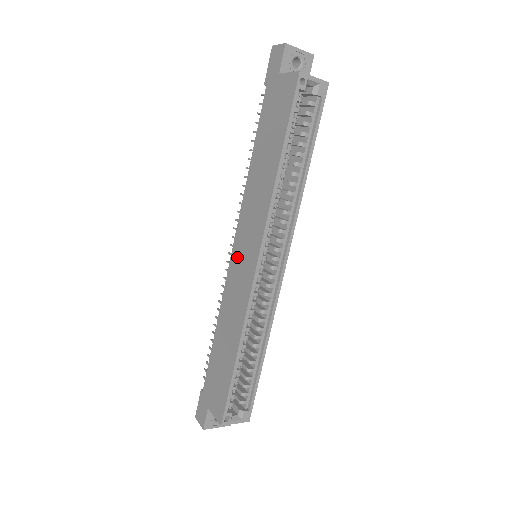
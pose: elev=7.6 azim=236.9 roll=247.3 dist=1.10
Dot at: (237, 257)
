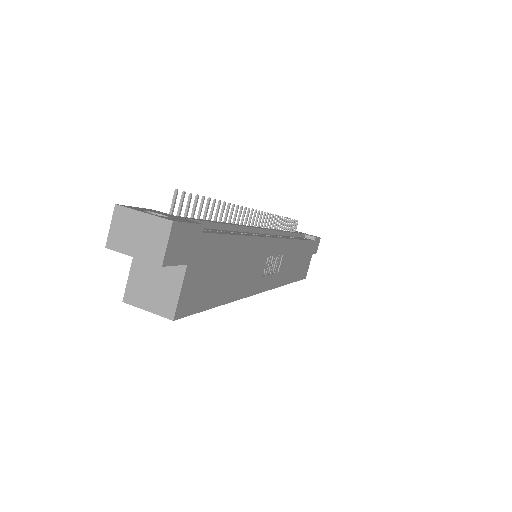
Dot at: occluded
